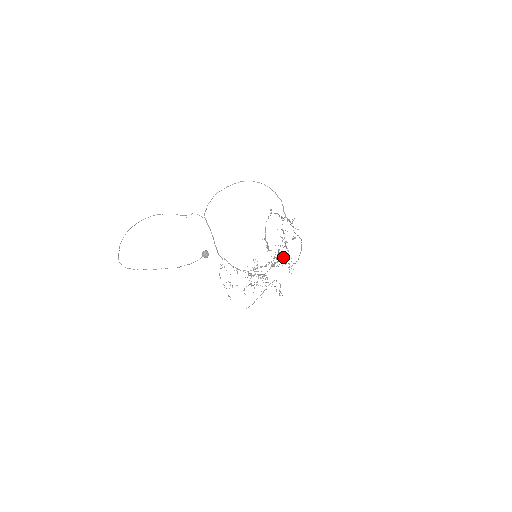
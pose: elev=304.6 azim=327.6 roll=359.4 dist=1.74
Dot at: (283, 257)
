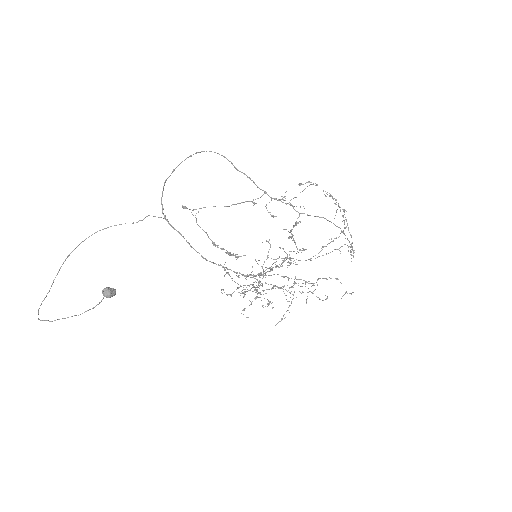
Dot at: (331, 239)
